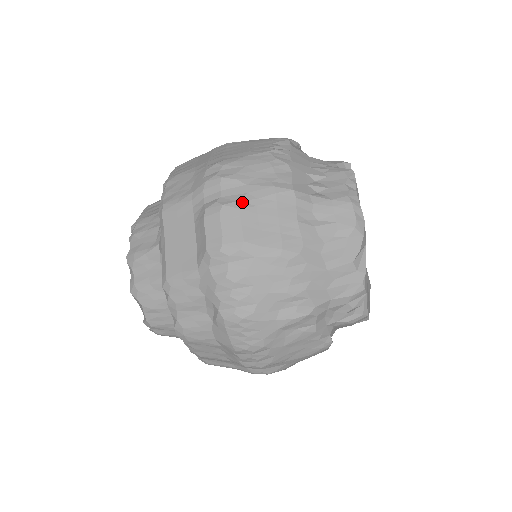
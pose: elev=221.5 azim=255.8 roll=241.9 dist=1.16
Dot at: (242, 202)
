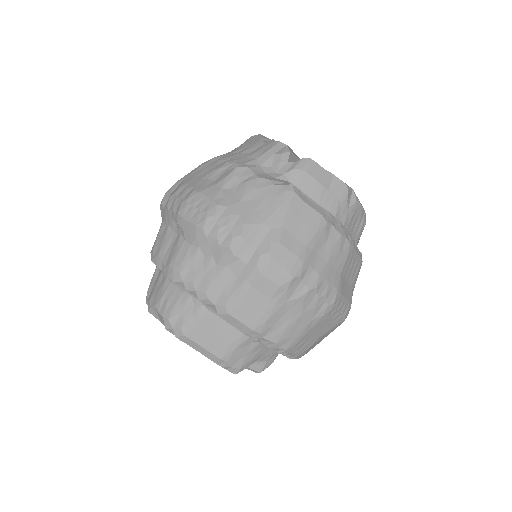
Dot at: occluded
